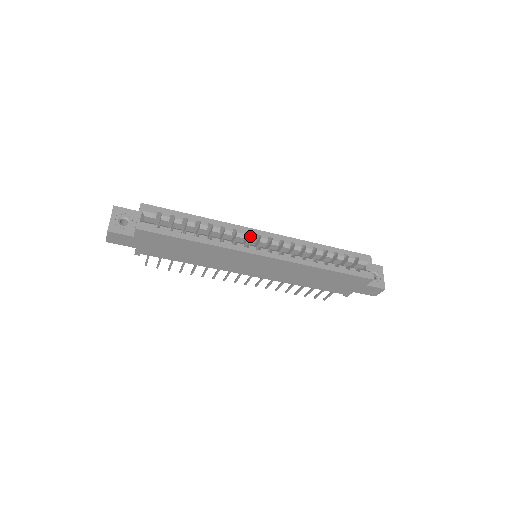
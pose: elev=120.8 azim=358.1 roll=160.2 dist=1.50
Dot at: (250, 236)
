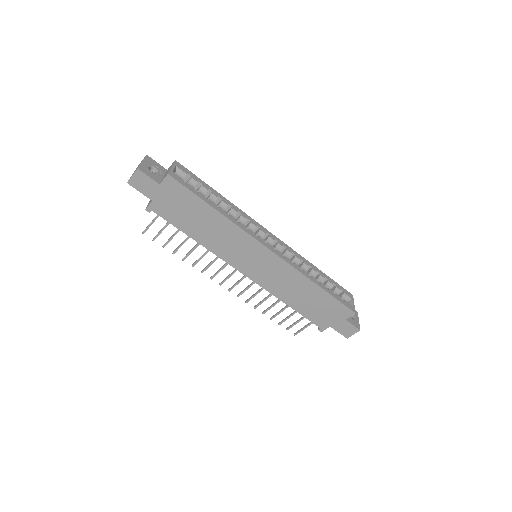
Dot at: (260, 231)
